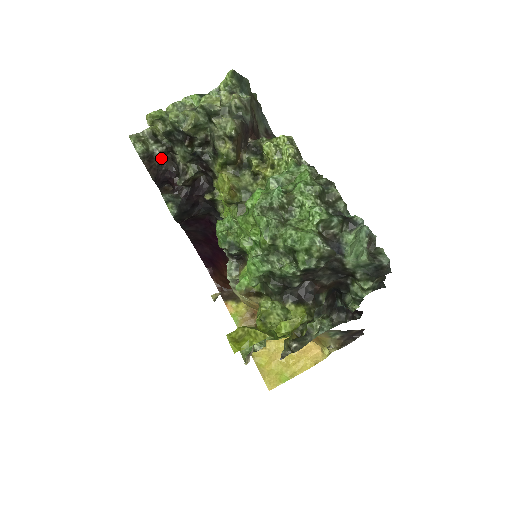
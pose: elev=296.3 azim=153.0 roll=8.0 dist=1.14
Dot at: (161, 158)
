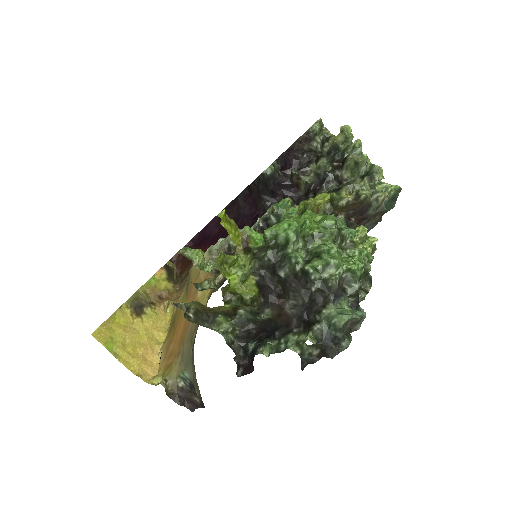
Dot at: (308, 151)
